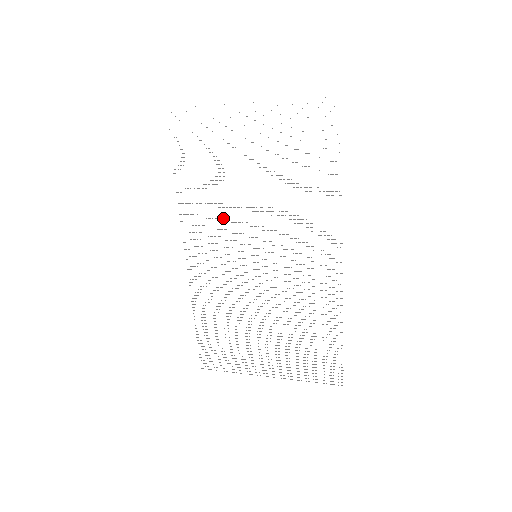
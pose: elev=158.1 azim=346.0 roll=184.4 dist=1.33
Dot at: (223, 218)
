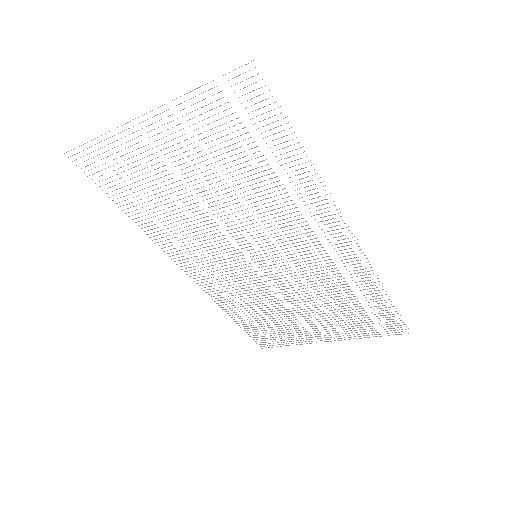
Dot at: (200, 234)
